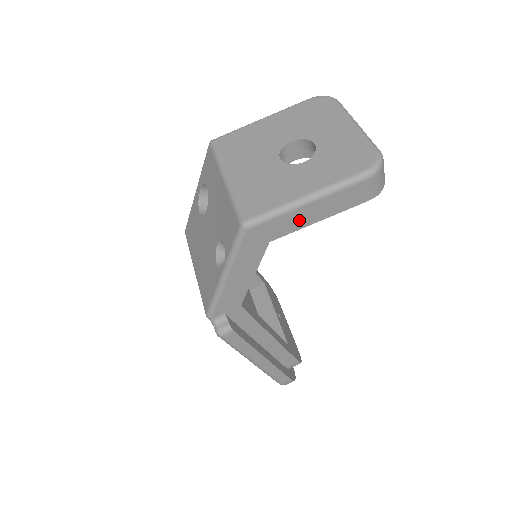
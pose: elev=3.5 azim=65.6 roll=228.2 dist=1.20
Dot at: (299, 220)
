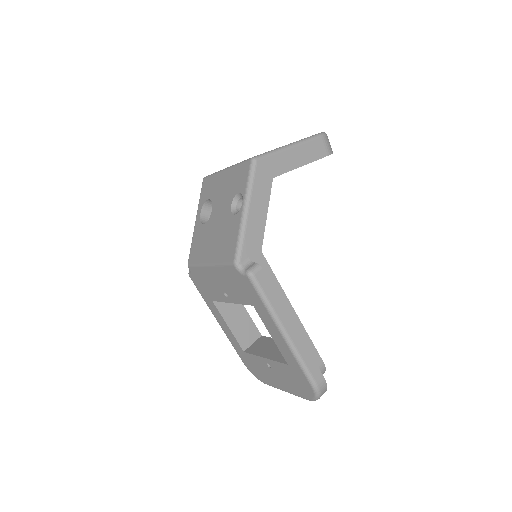
Dot at: (289, 162)
